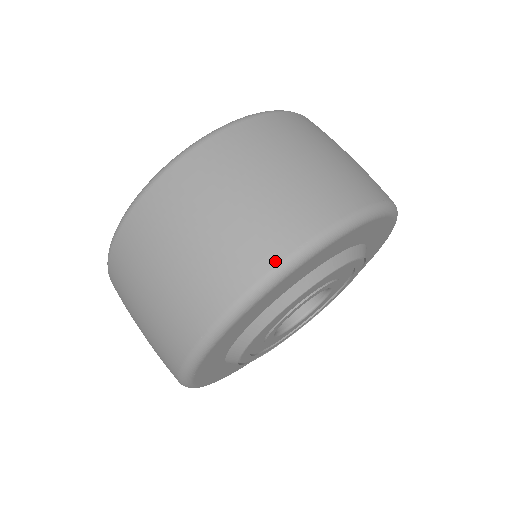
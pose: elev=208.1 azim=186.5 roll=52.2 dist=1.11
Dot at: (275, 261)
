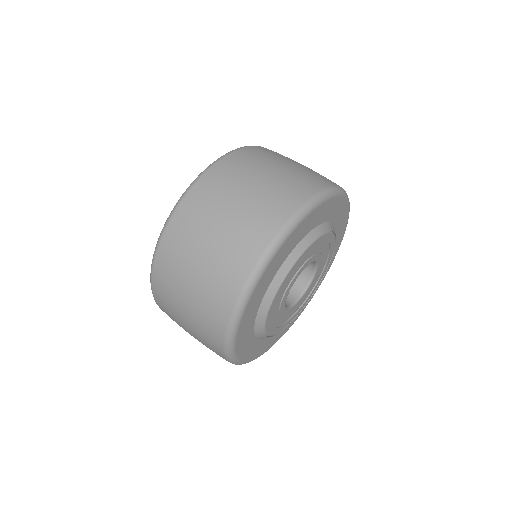
Dot at: (329, 185)
